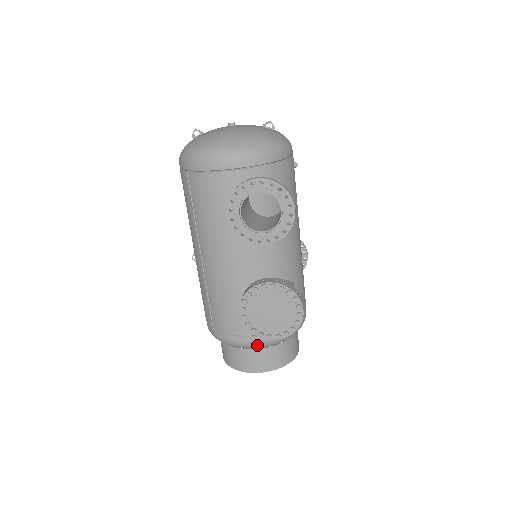
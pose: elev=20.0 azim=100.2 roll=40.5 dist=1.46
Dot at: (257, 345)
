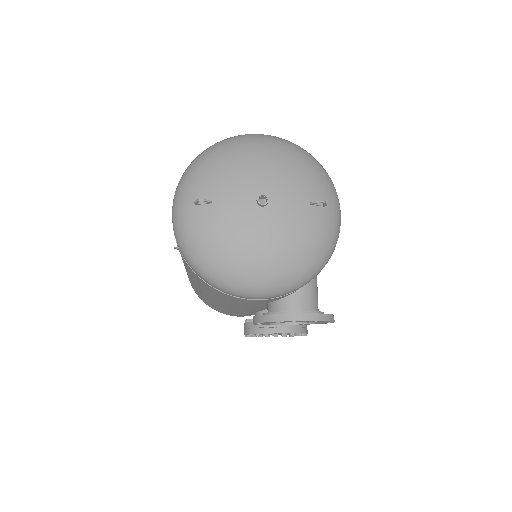
Dot at: occluded
